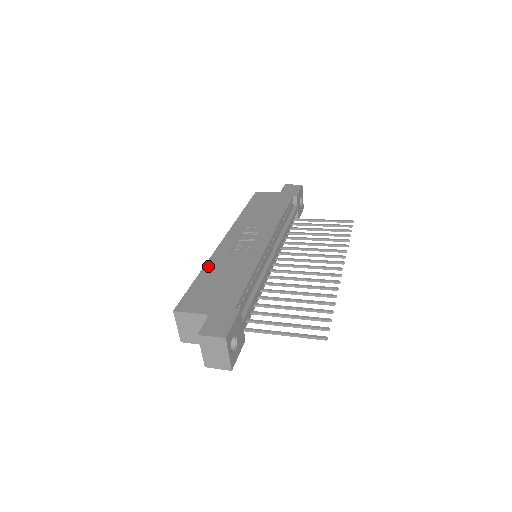
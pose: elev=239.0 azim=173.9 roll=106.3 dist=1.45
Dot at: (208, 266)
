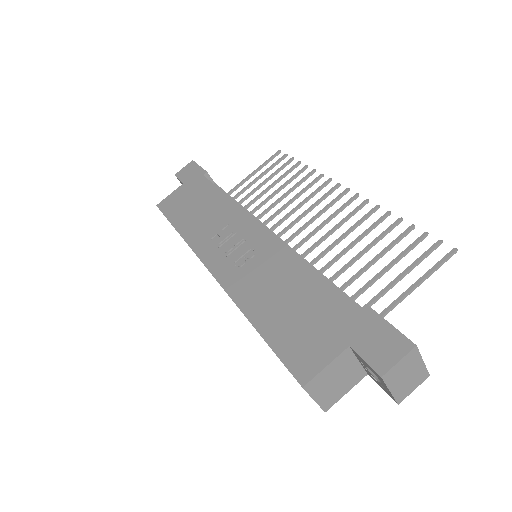
Dot at: (246, 308)
